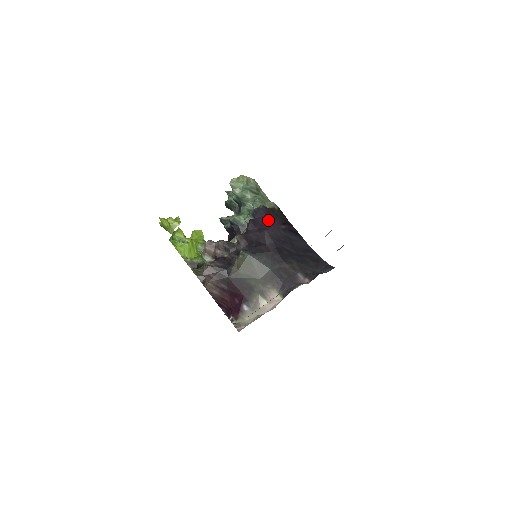
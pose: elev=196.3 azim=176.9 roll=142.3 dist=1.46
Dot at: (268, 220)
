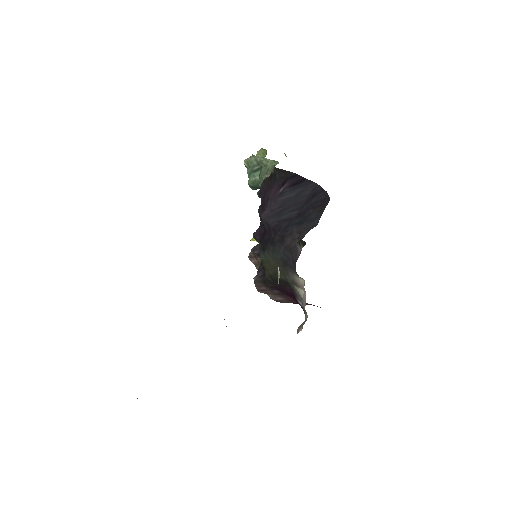
Dot at: (267, 196)
